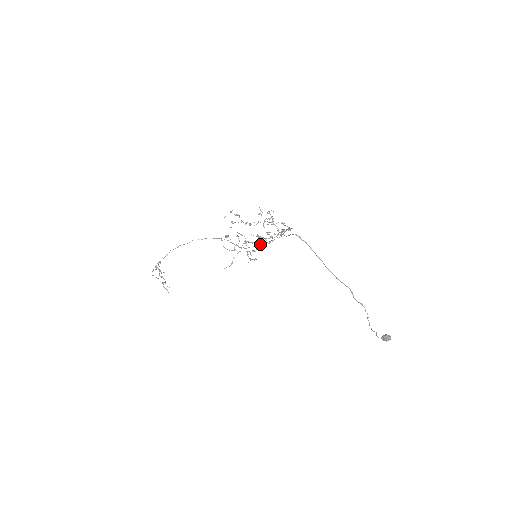
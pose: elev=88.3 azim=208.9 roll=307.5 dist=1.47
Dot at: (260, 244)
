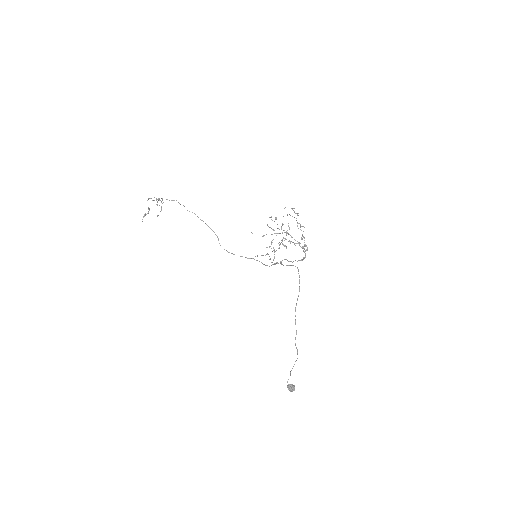
Dot at: occluded
